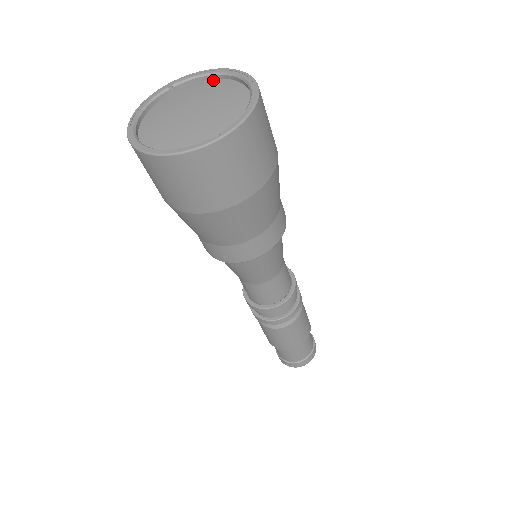
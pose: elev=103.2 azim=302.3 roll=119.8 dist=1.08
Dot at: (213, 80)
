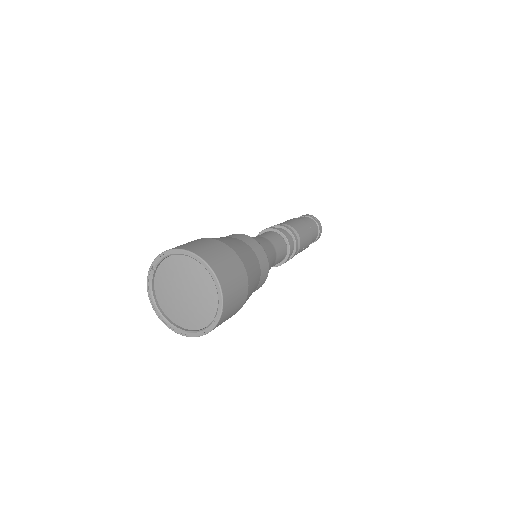
Dot at: (177, 256)
